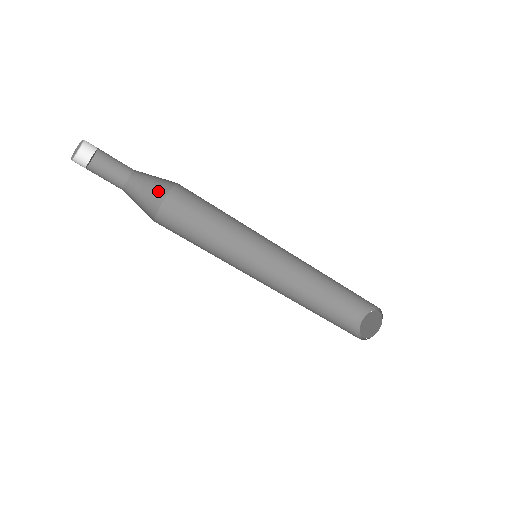
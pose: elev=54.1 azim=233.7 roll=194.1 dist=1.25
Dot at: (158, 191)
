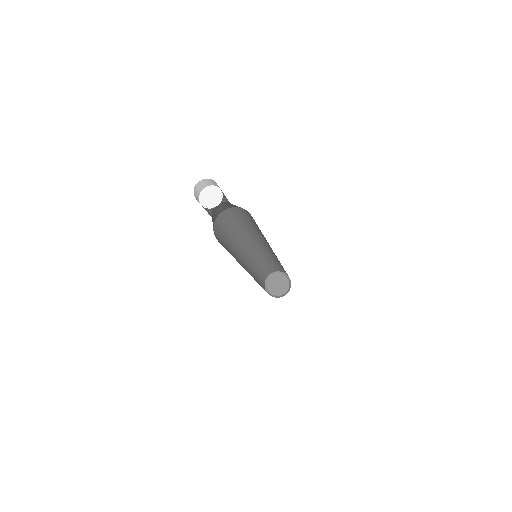
Dot at: (217, 213)
